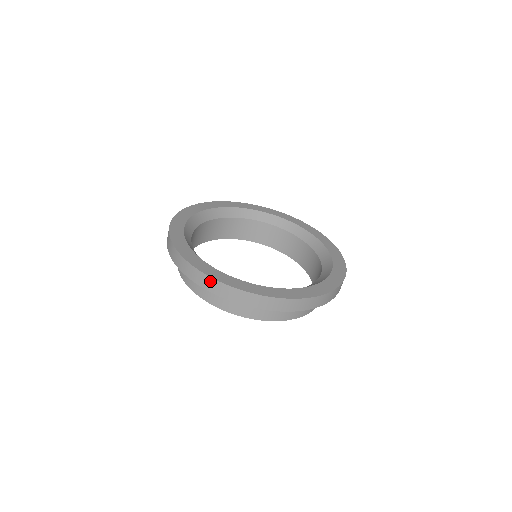
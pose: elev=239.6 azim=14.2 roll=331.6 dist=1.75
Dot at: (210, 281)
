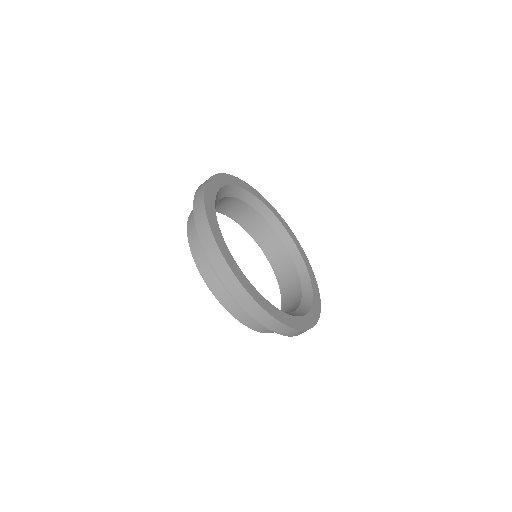
Dot at: (201, 205)
